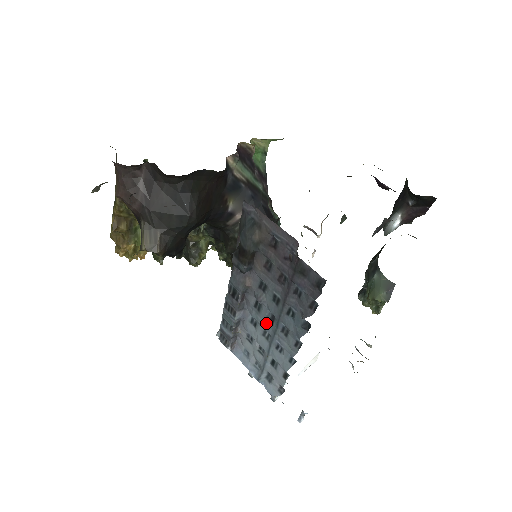
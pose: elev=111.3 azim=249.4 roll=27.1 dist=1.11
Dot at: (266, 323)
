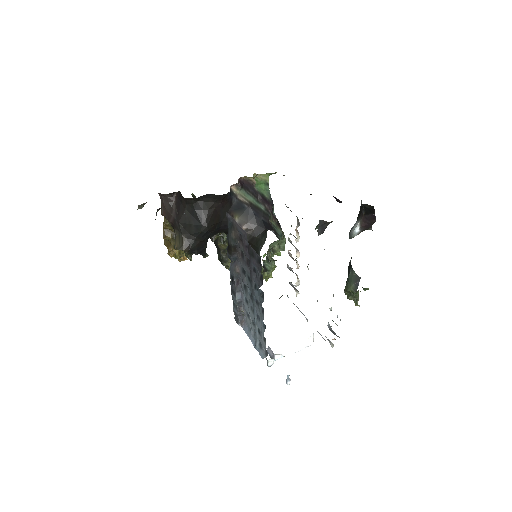
Dot at: (250, 299)
